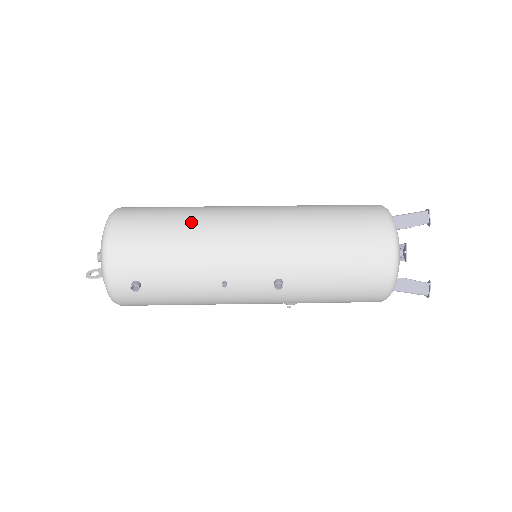
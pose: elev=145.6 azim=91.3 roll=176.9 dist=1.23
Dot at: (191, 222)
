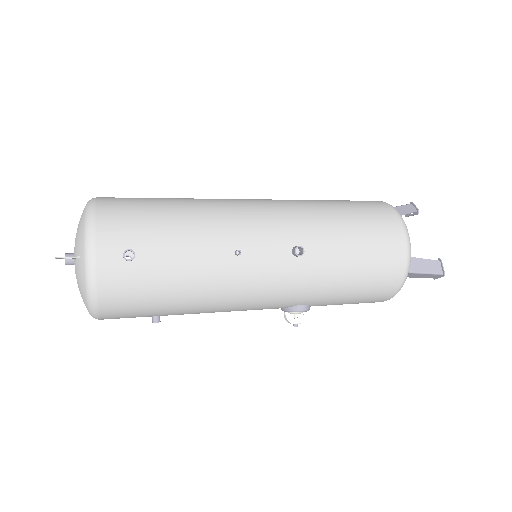
Dot at: (190, 199)
